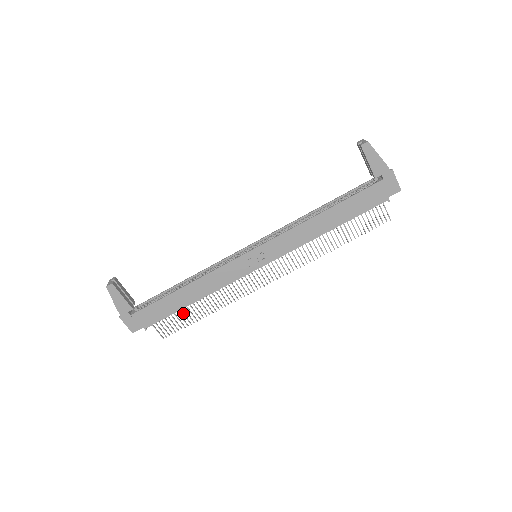
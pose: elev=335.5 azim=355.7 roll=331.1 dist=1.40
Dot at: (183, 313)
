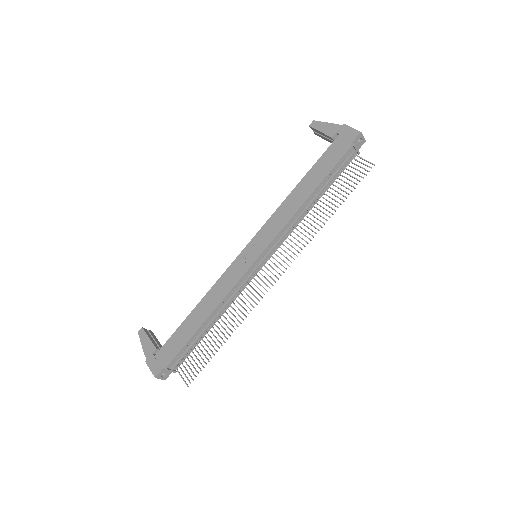
Dot at: (203, 347)
